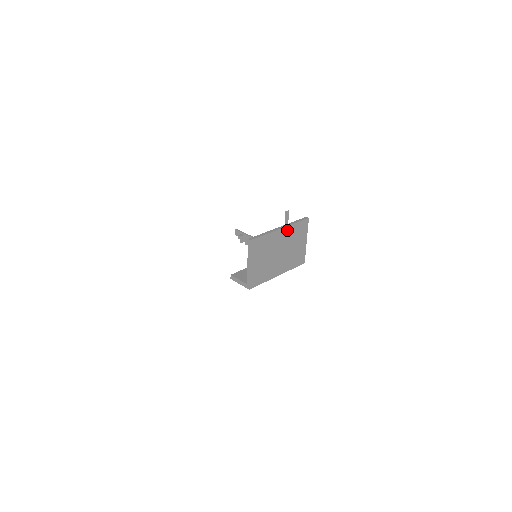
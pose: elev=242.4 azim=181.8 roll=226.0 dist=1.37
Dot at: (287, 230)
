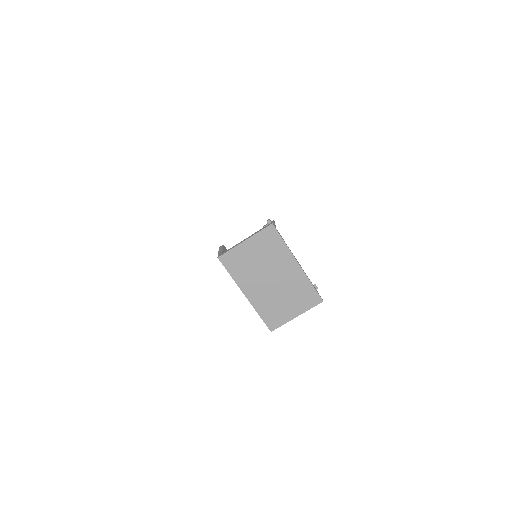
Dot at: (299, 274)
